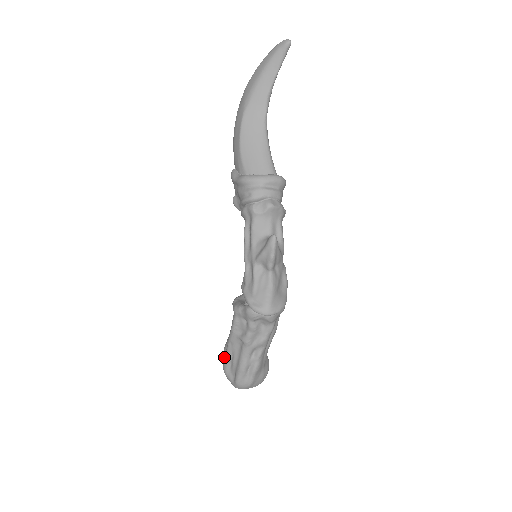
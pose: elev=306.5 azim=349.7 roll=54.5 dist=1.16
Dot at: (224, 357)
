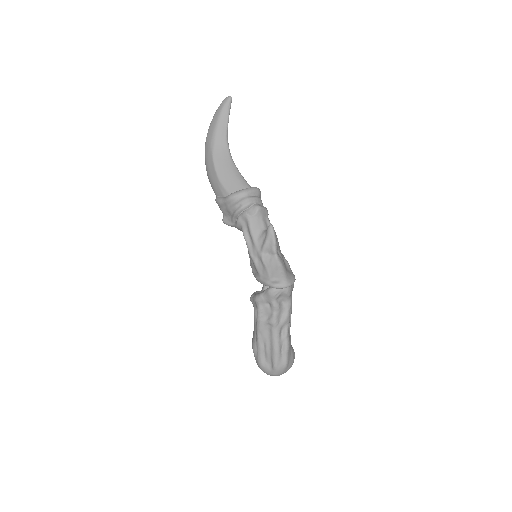
Dot at: (255, 354)
